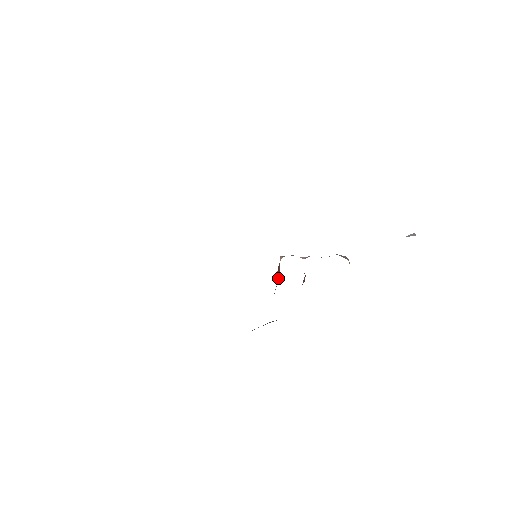
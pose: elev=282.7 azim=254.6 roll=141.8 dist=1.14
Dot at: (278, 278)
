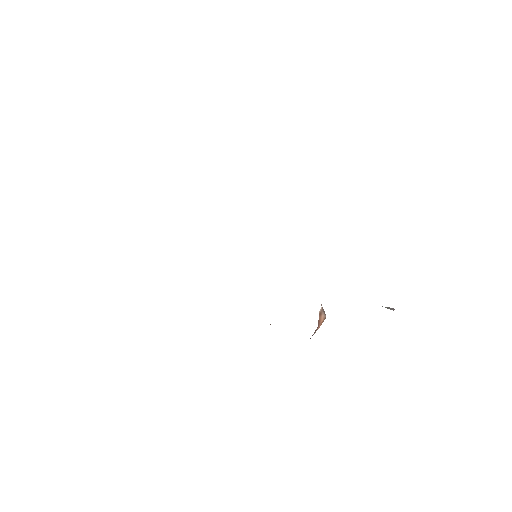
Dot at: occluded
